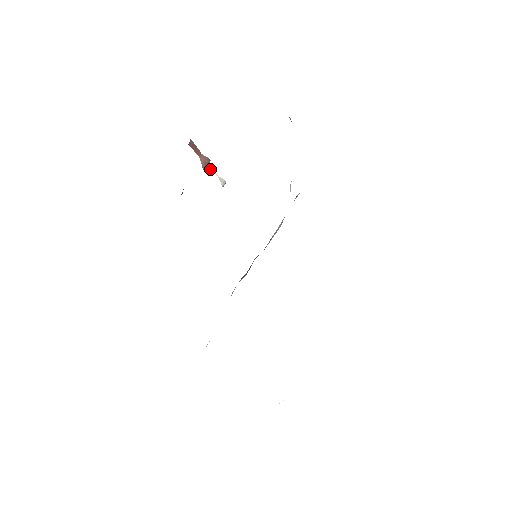
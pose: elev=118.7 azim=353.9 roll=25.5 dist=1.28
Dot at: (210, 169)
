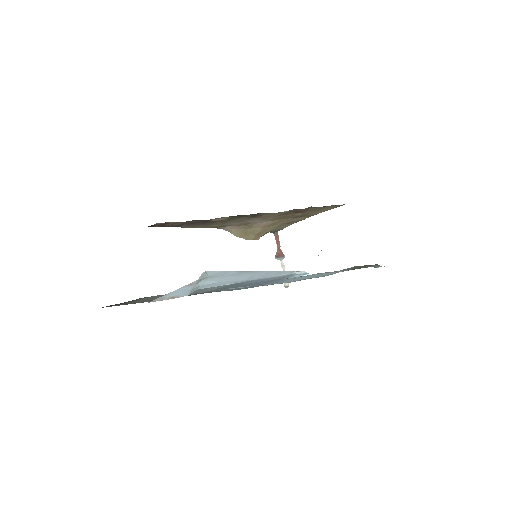
Dot at: (281, 265)
